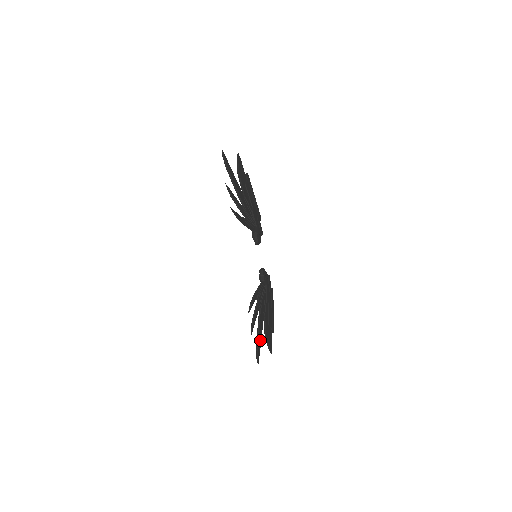
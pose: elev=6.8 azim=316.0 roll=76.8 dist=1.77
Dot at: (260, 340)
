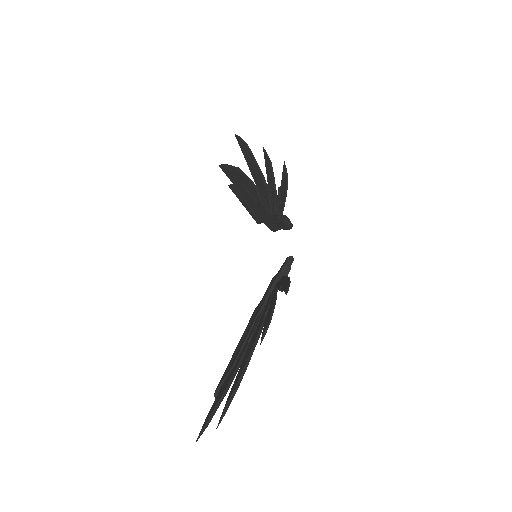
Dot at: occluded
